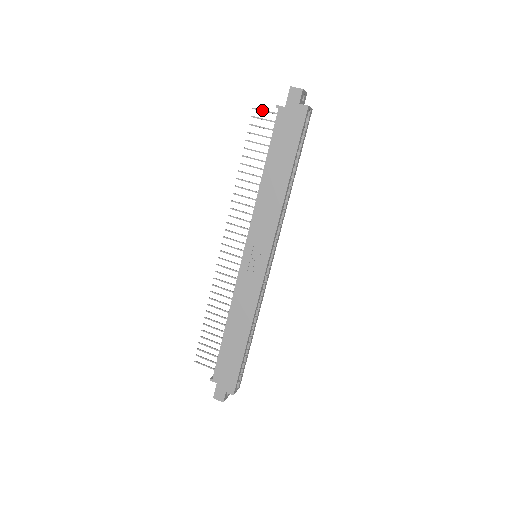
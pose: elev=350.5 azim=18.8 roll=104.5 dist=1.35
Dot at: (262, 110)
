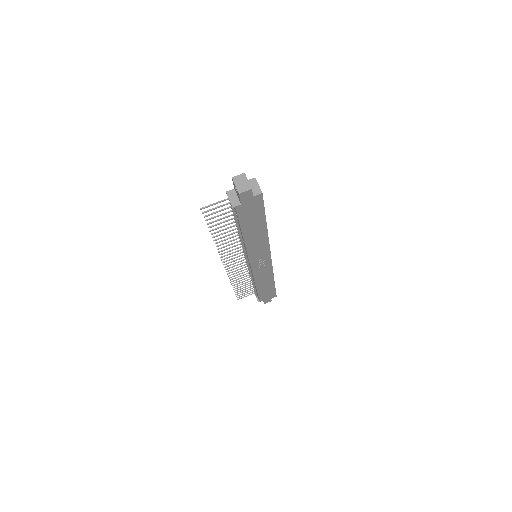
Dot at: occluded
